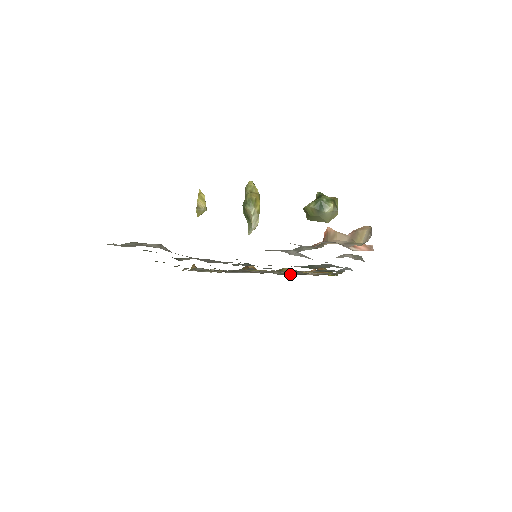
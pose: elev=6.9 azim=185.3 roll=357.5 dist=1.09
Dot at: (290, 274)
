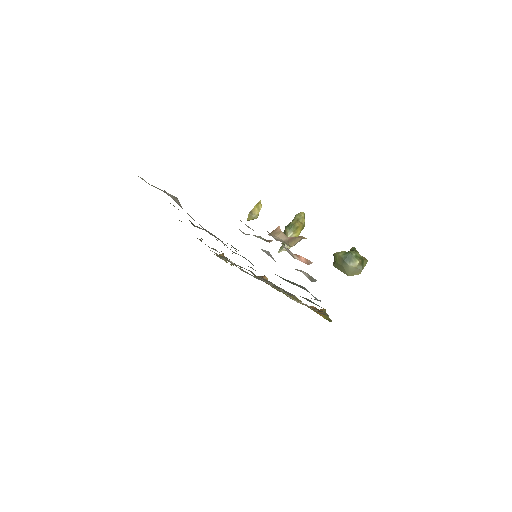
Dot at: (288, 296)
